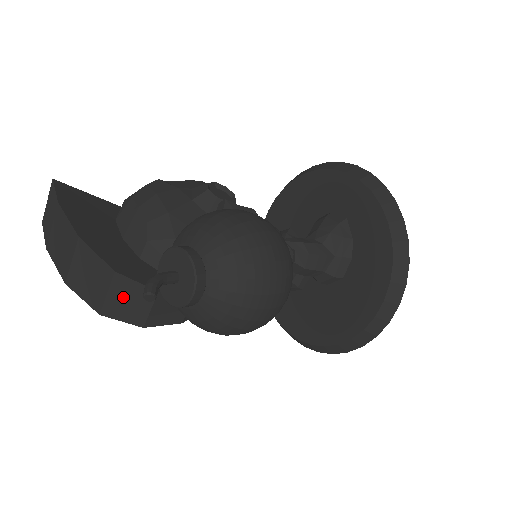
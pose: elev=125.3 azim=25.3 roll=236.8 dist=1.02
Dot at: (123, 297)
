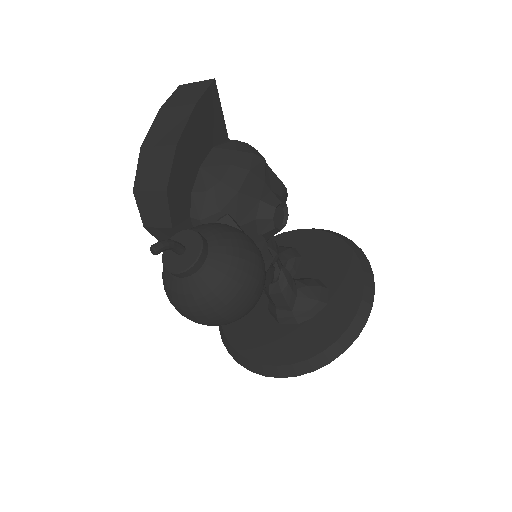
Dot at: (154, 204)
